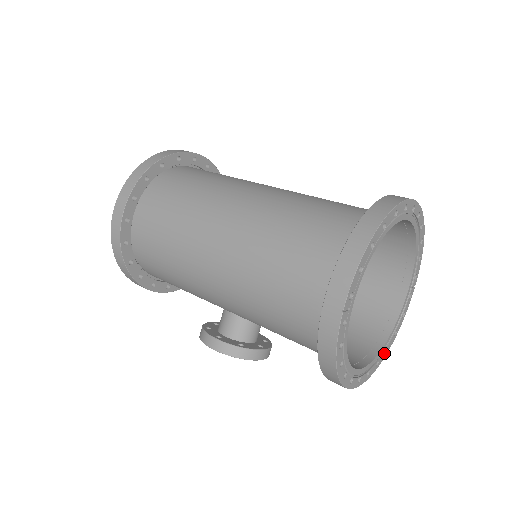
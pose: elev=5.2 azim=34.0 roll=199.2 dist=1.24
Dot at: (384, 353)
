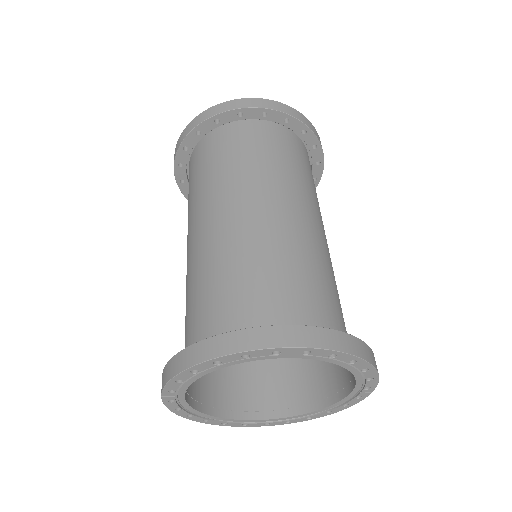
Dot at: (304, 418)
